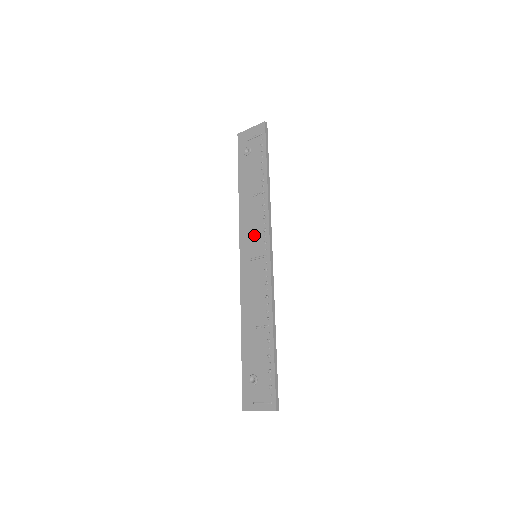
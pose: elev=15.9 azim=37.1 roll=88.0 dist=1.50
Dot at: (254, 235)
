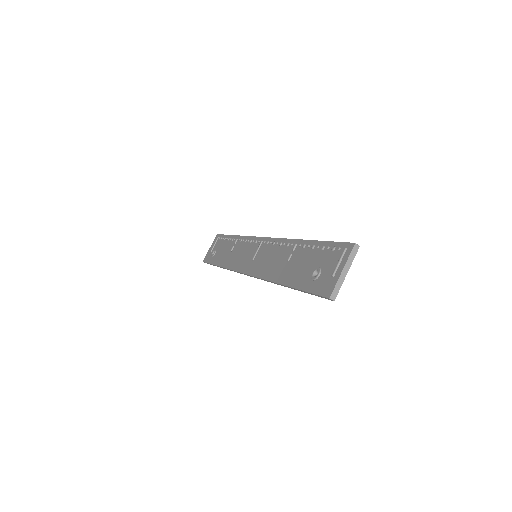
Dot at: (246, 253)
